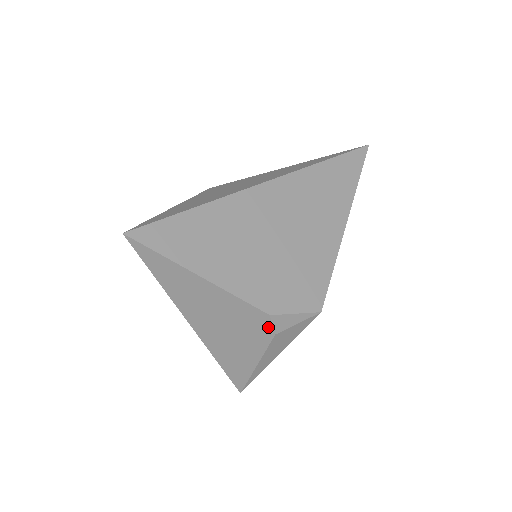
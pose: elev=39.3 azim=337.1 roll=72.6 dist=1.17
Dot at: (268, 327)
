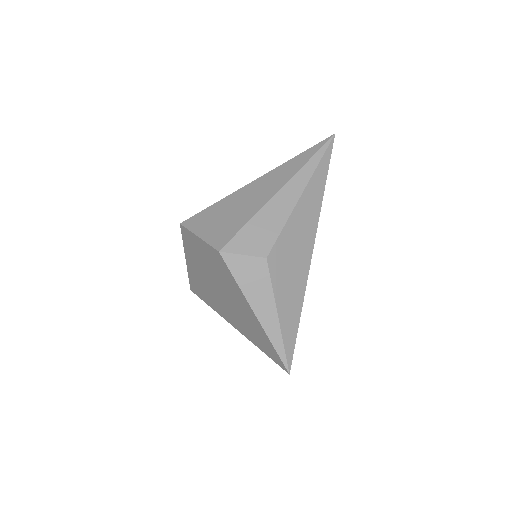
Dot at: occluded
